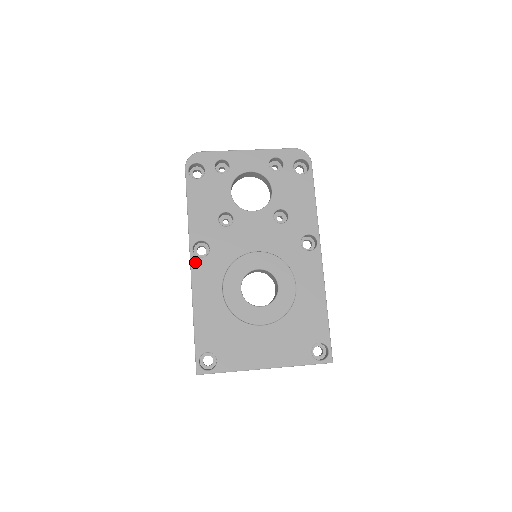
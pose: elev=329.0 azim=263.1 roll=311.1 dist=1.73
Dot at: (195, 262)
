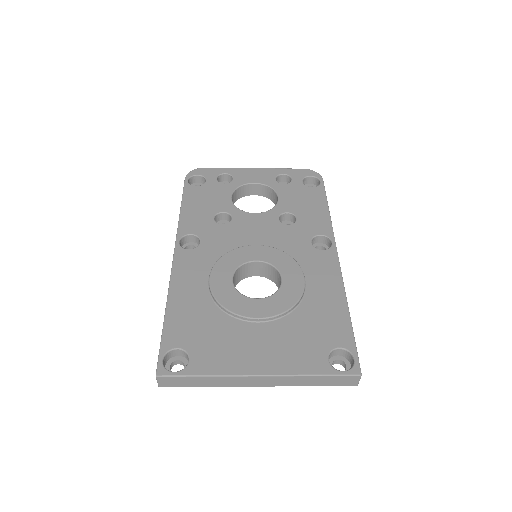
Dot at: (180, 253)
